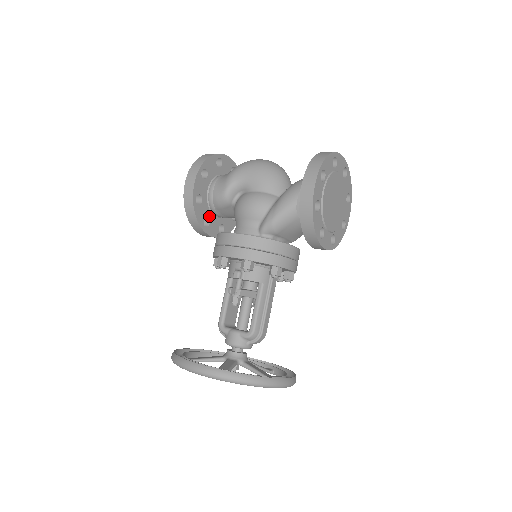
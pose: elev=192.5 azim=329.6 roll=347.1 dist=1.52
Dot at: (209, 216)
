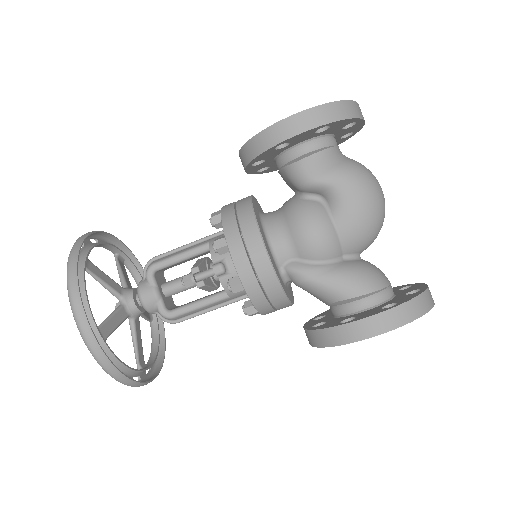
Dot at: (269, 159)
